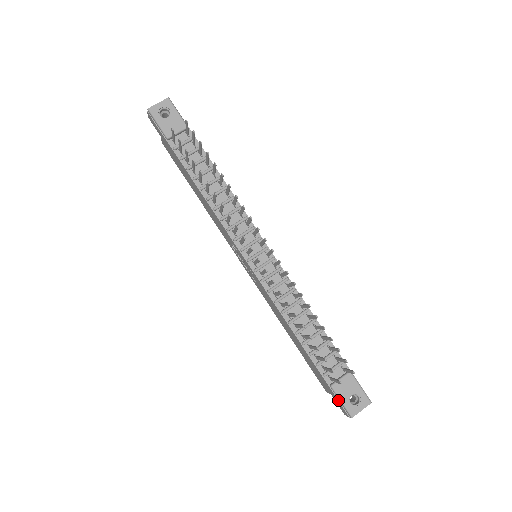
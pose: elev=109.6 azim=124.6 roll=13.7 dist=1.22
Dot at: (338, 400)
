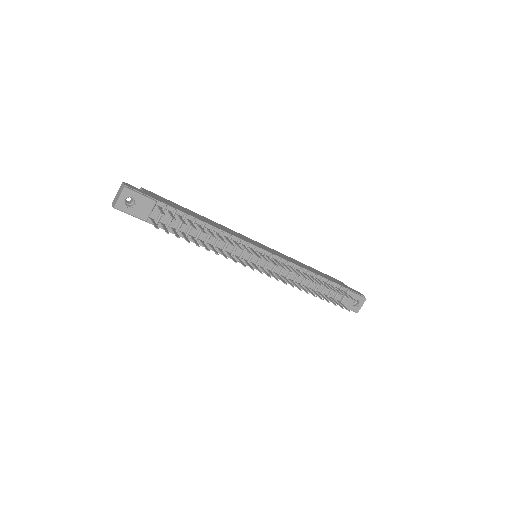
Dot at: occluded
